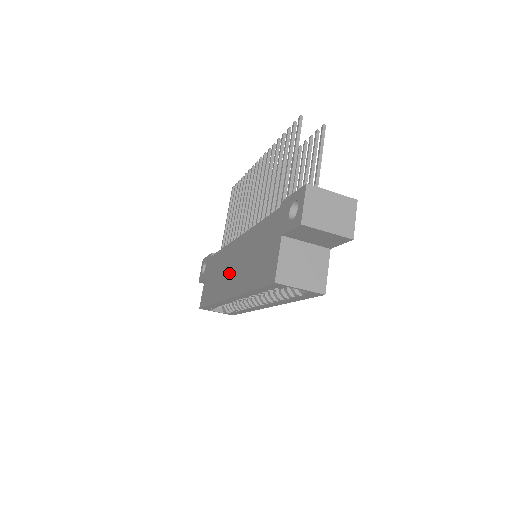
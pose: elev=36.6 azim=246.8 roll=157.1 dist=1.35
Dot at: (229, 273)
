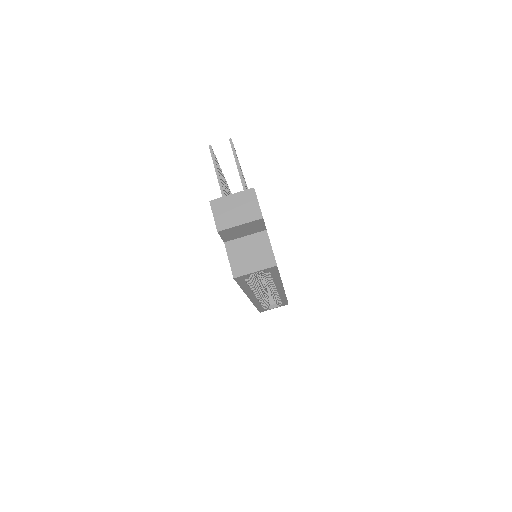
Dot at: occluded
